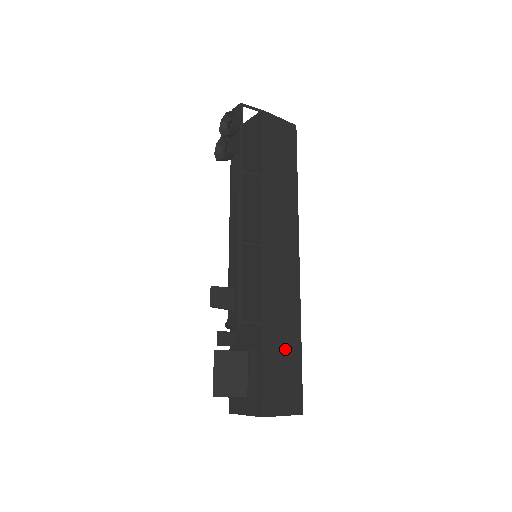
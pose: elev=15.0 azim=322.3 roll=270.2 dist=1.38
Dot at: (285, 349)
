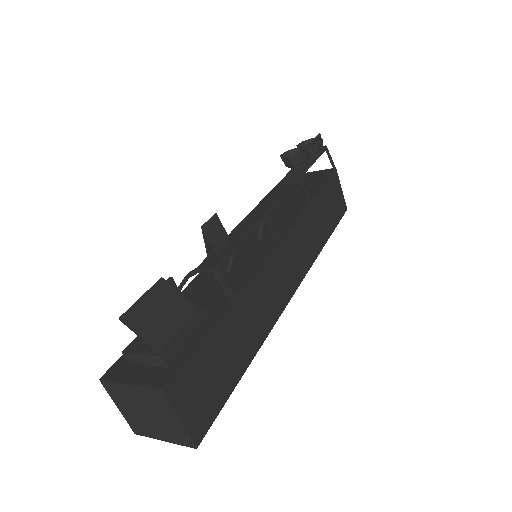
Dot at: (232, 351)
